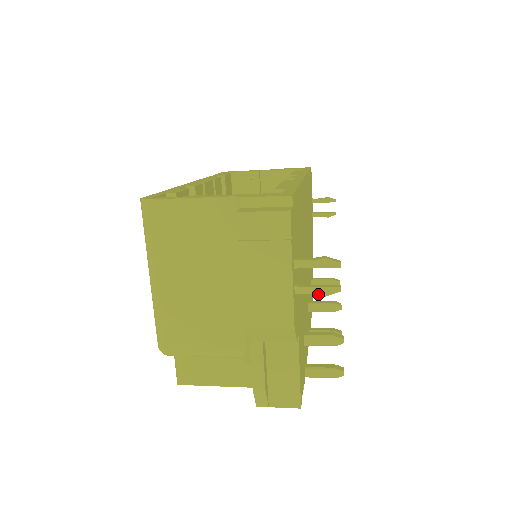
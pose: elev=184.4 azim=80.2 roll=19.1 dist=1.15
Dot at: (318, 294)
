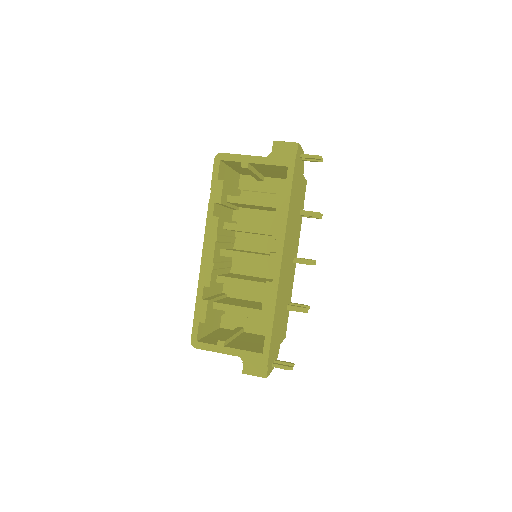
Dot at: occluded
